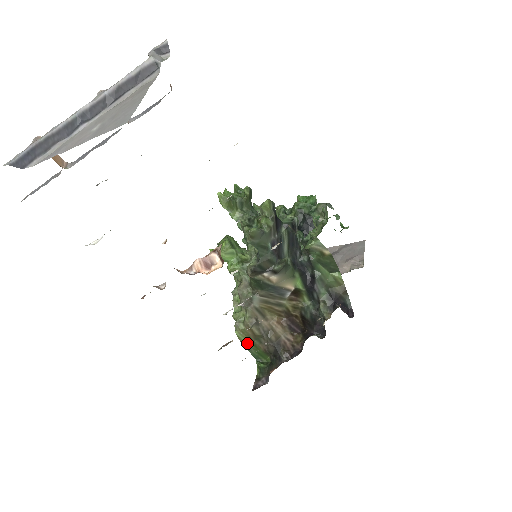
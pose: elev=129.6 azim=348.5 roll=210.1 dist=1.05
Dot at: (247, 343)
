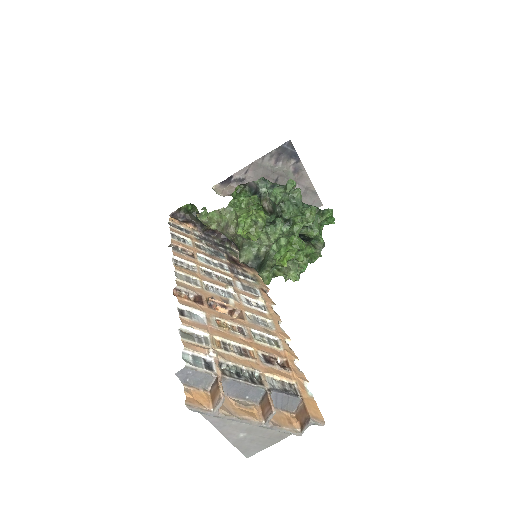
Dot at: occluded
